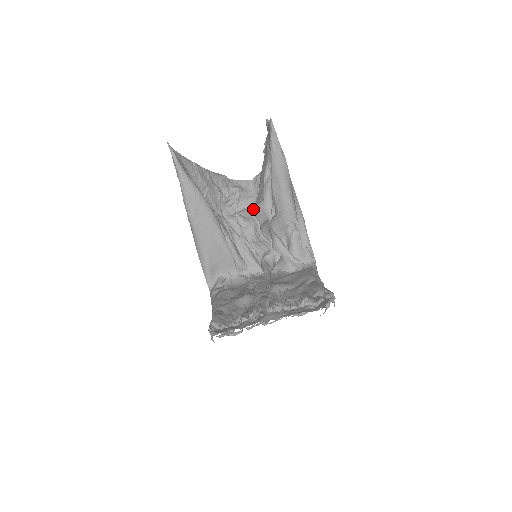
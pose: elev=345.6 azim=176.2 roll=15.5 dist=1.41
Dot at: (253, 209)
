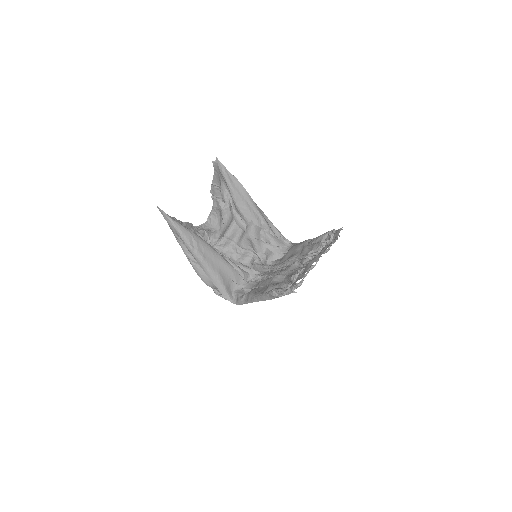
Dot at: (226, 234)
